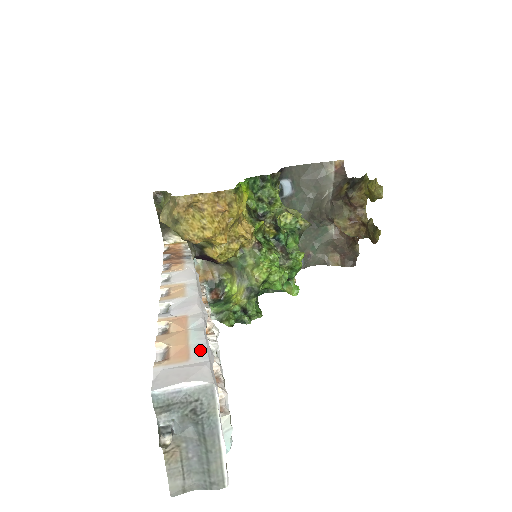
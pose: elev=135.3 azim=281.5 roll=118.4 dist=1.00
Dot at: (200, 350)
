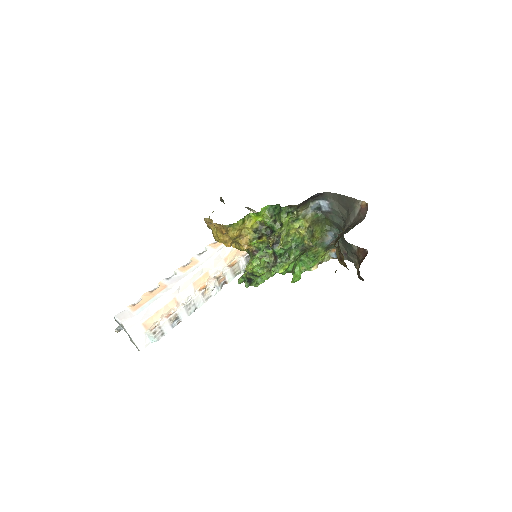
Dot at: (141, 309)
